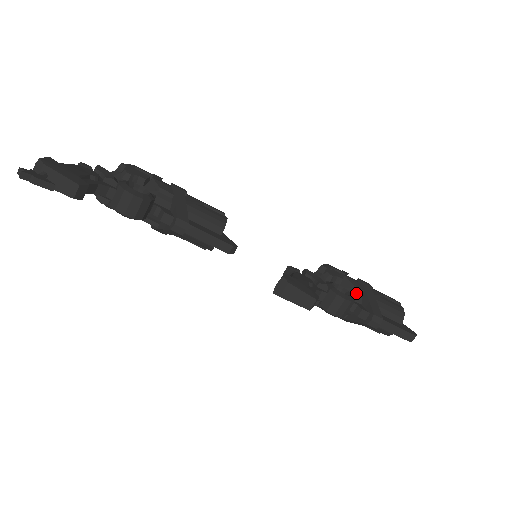
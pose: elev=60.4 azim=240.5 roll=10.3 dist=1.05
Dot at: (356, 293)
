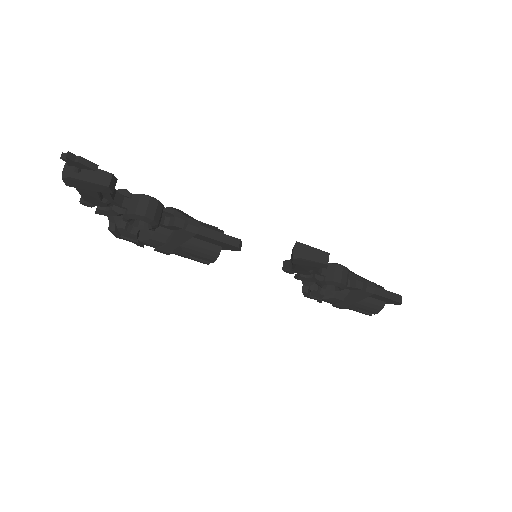
Dot at: occluded
